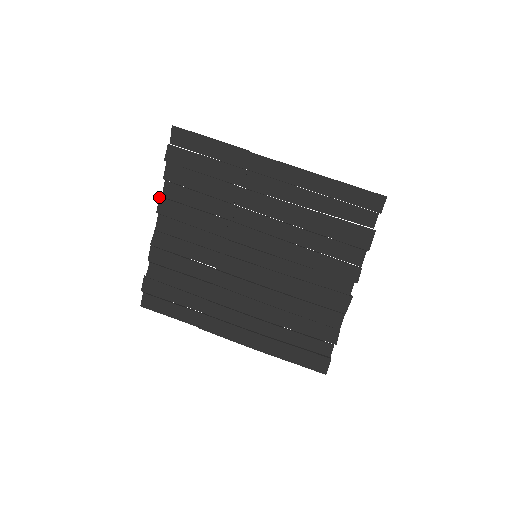
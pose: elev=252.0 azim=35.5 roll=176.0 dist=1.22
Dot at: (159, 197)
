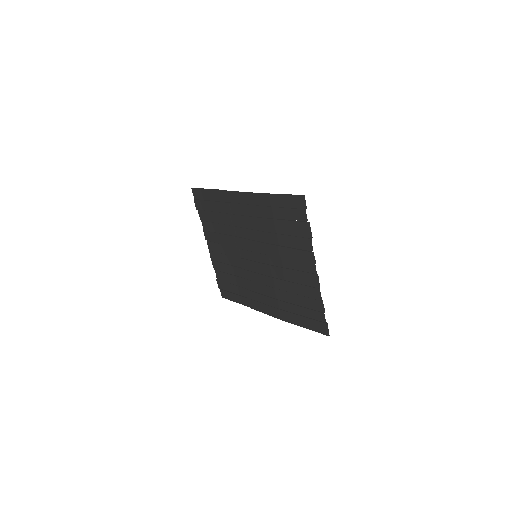
Dot at: (203, 231)
